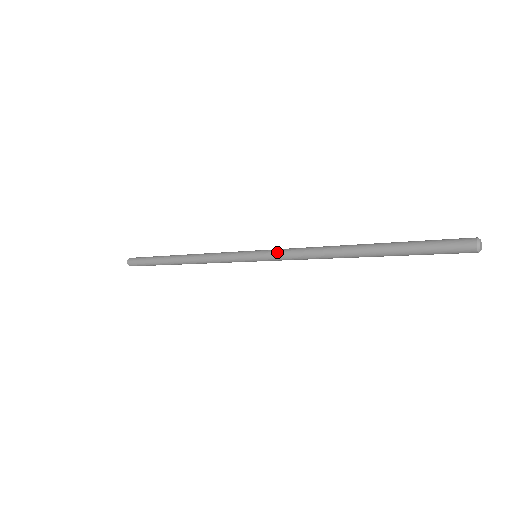
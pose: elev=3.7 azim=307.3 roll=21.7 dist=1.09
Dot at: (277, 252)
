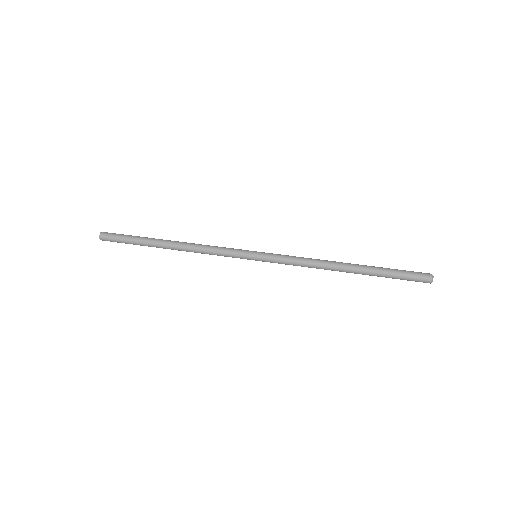
Dot at: (280, 259)
